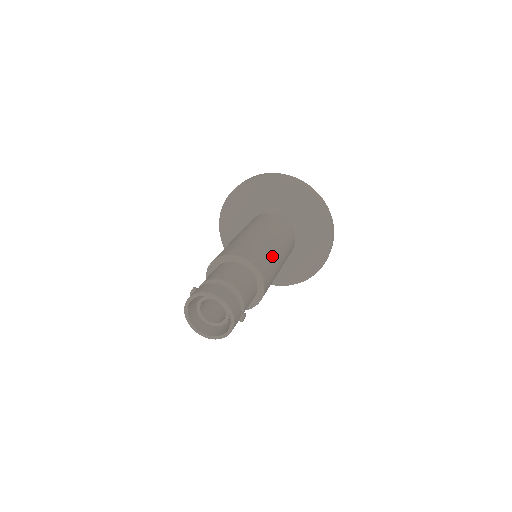
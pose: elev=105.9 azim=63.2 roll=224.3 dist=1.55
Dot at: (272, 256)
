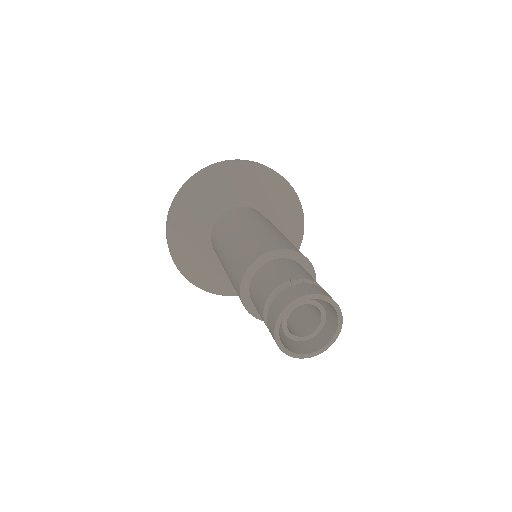
Dot at: occluded
